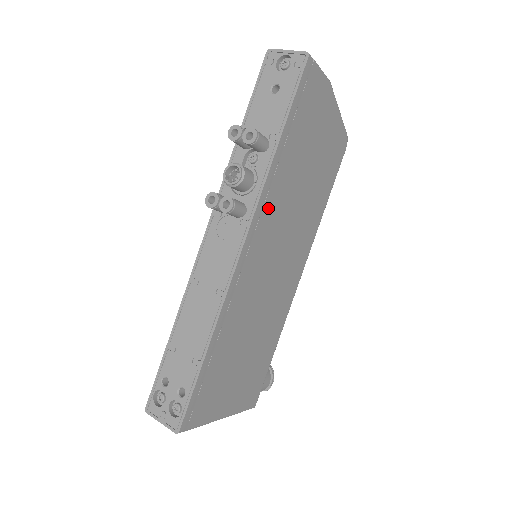
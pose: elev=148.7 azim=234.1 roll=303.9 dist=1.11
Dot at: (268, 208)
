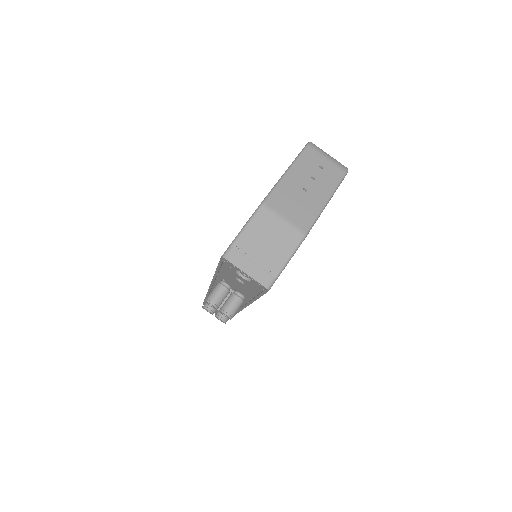
Dot at: occluded
